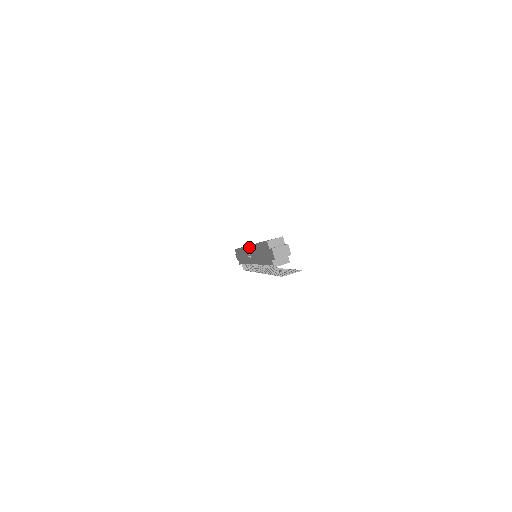
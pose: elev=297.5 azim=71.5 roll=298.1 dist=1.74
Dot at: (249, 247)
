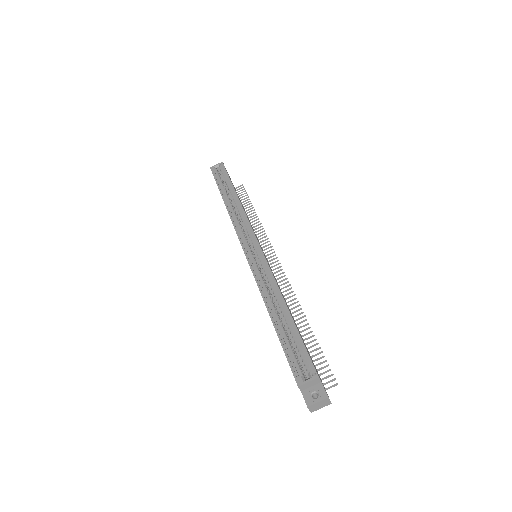
Dot at: occluded
